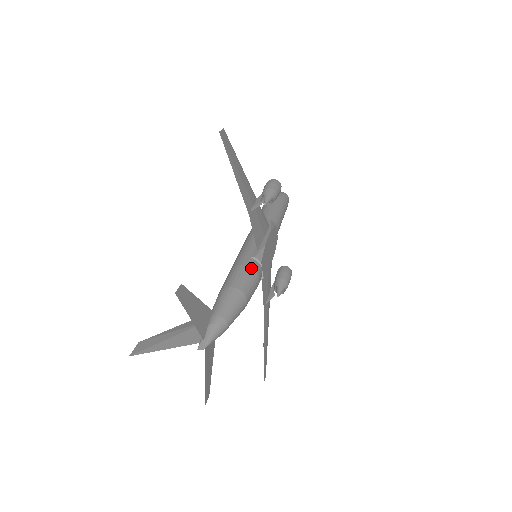
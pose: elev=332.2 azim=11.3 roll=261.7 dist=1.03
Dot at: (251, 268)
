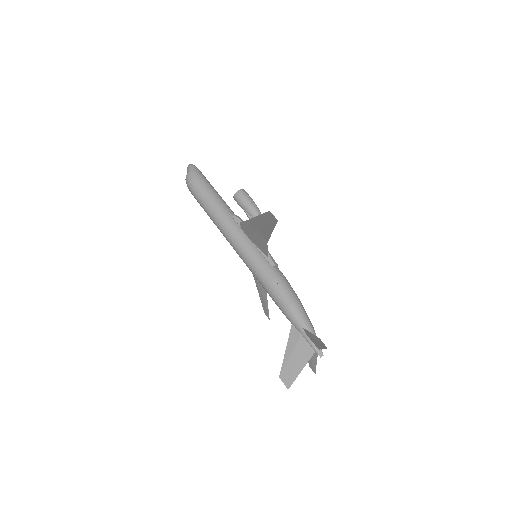
Dot at: (282, 277)
